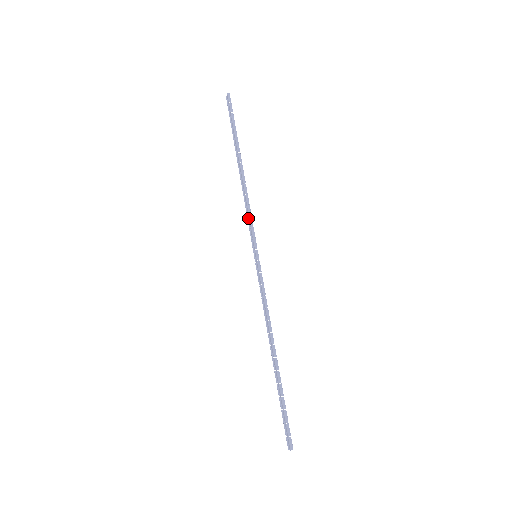
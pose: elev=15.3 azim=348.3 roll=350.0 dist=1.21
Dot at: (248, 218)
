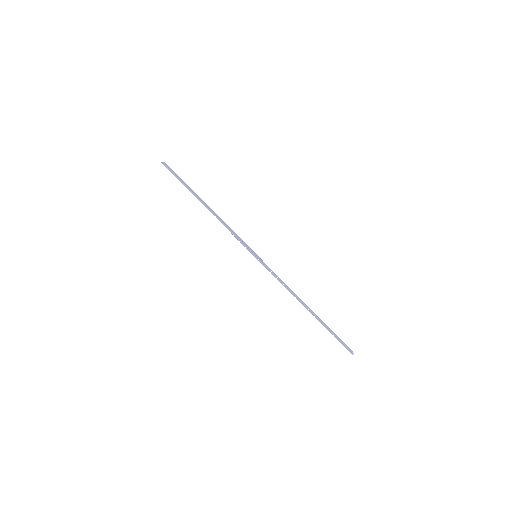
Dot at: (235, 235)
